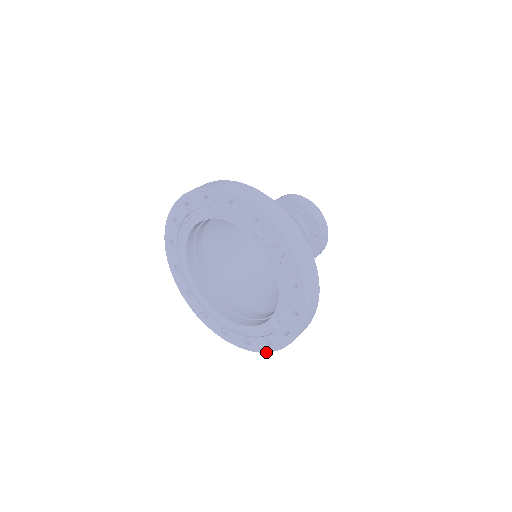
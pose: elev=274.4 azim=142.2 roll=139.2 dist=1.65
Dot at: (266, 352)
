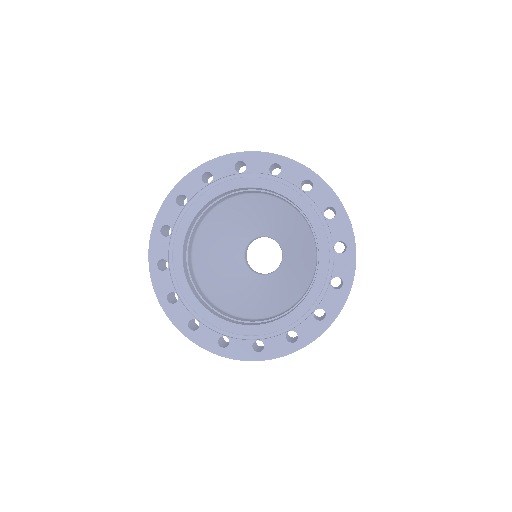
Dot at: (346, 299)
